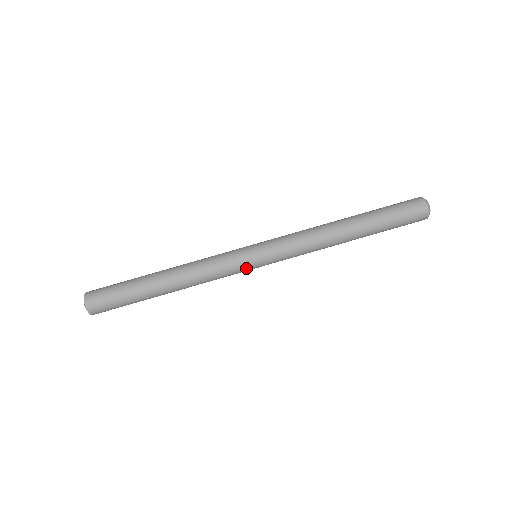
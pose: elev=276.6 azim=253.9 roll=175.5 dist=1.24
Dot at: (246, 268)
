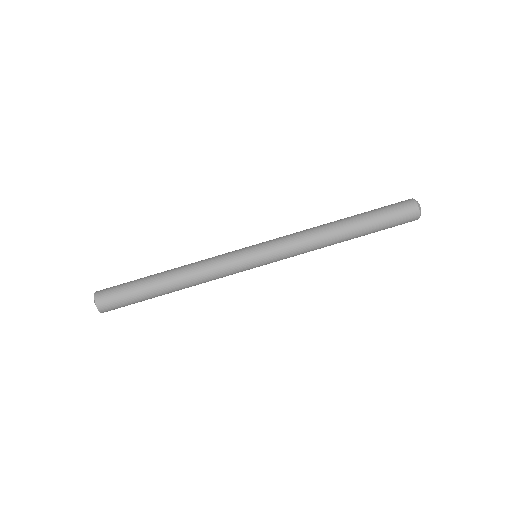
Dot at: (245, 263)
